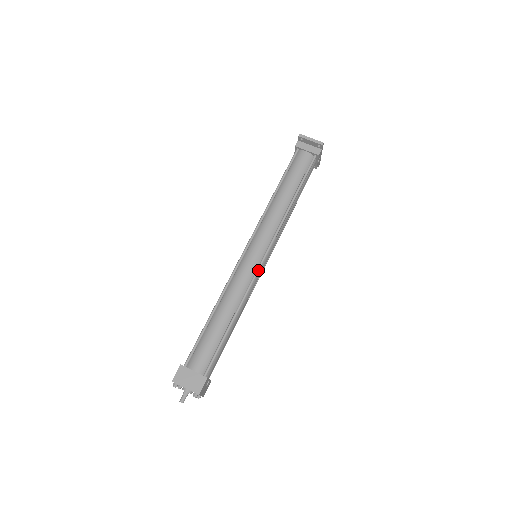
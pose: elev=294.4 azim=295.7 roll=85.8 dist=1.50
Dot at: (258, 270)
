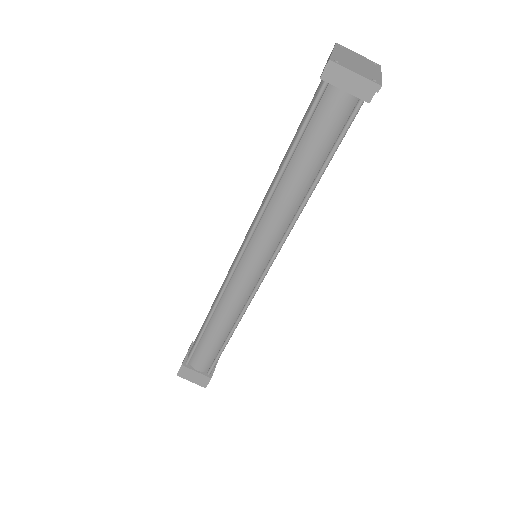
Dot at: (257, 288)
